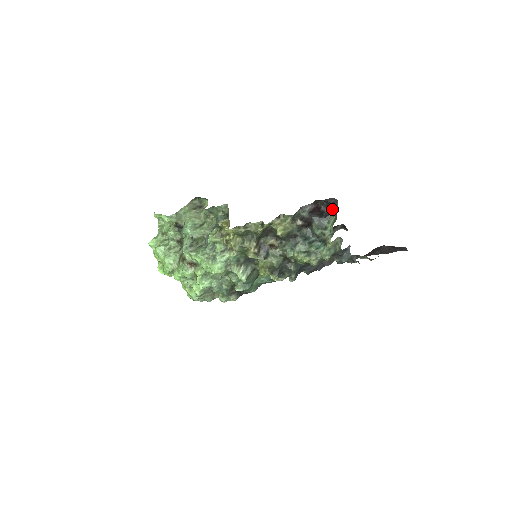
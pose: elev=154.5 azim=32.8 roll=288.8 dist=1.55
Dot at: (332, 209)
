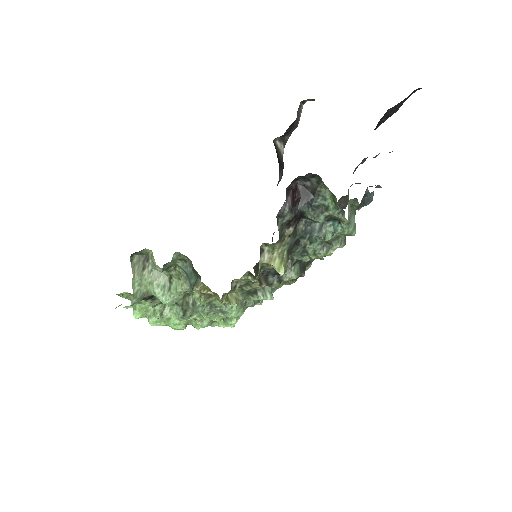
Dot at: (315, 179)
